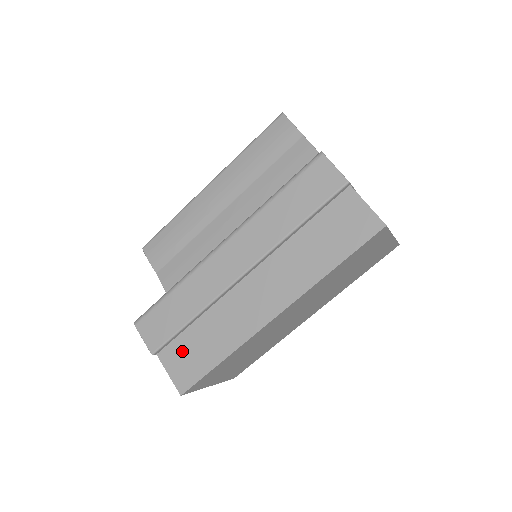
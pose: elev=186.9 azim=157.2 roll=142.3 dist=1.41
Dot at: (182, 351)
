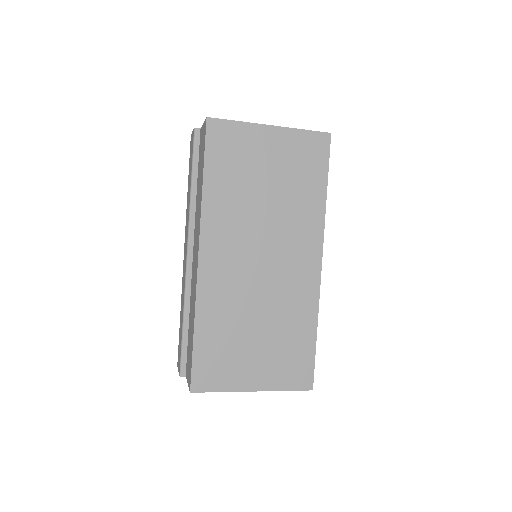
Dot at: (188, 354)
